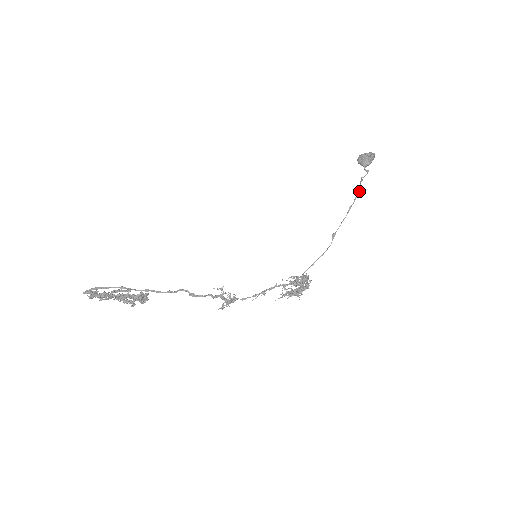
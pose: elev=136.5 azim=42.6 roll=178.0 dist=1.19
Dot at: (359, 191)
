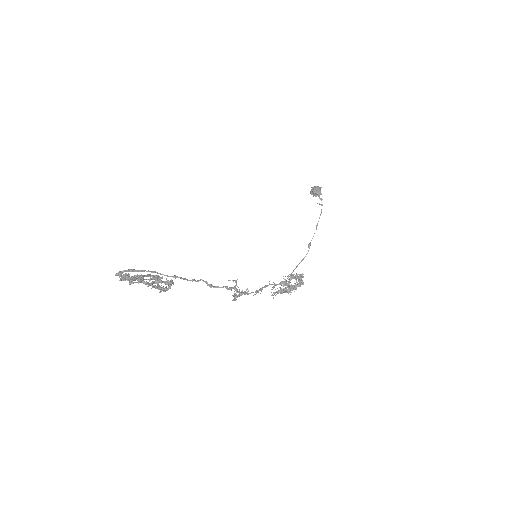
Dot at: (321, 213)
